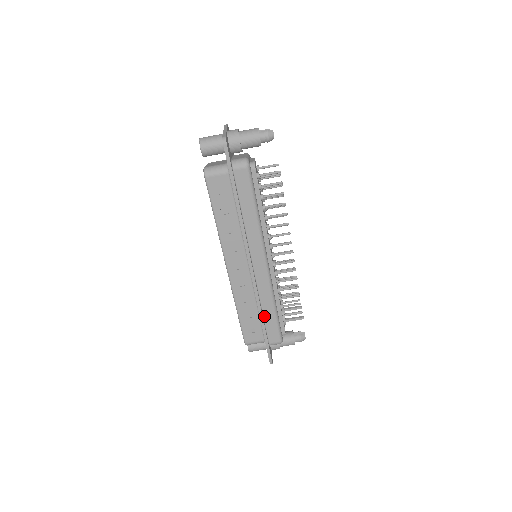
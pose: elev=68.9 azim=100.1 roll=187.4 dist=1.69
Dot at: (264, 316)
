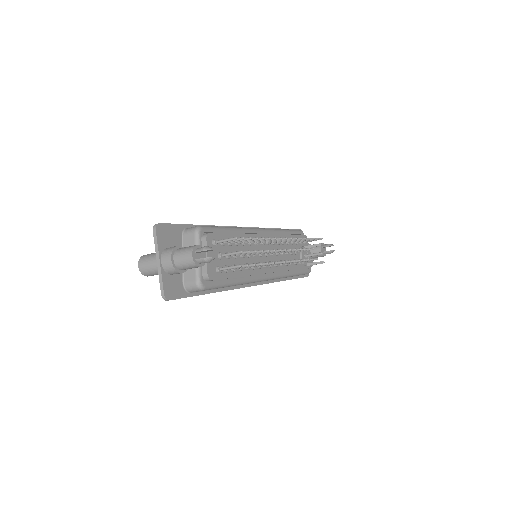
Dot at: occluded
